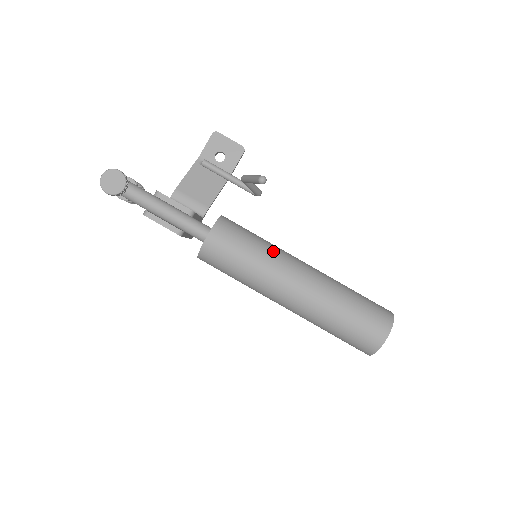
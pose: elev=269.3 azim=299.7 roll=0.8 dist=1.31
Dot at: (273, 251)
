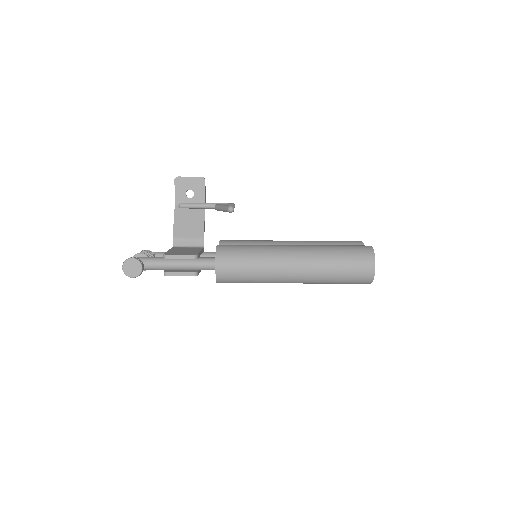
Dot at: (266, 252)
